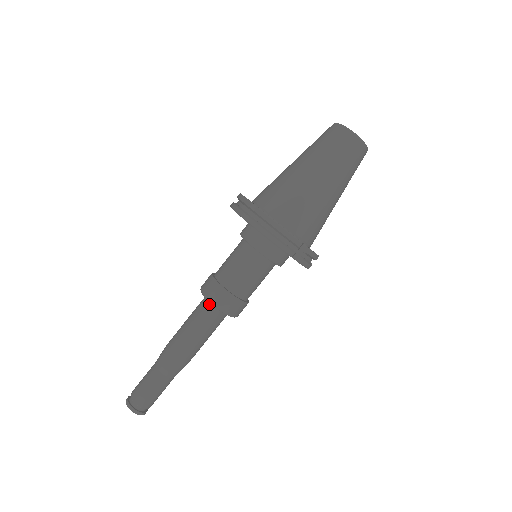
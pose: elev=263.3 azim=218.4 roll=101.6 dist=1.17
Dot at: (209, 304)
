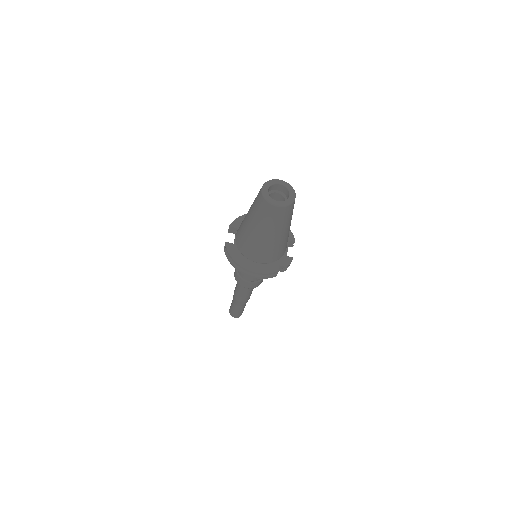
Dot at: occluded
